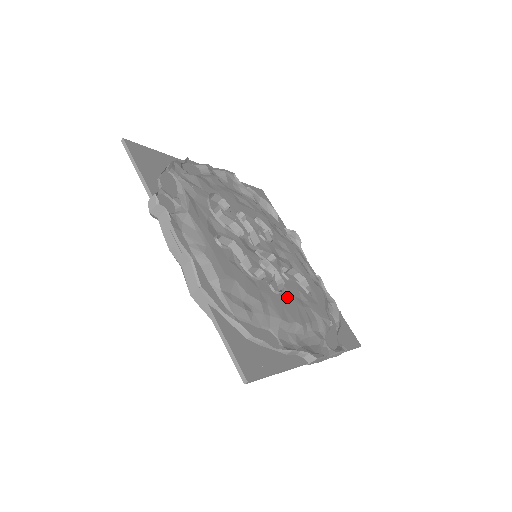
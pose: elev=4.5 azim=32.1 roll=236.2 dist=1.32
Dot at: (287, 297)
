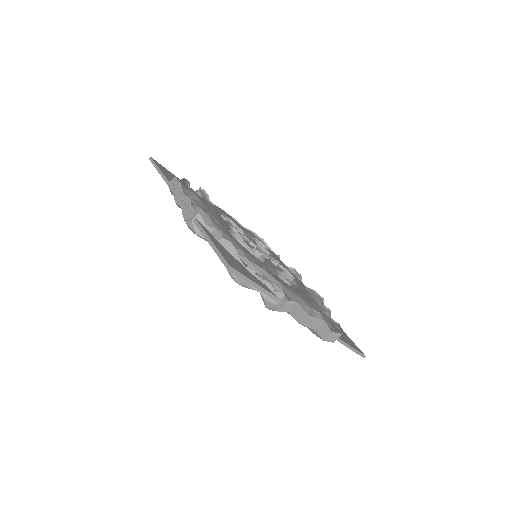
Dot at: occluded
